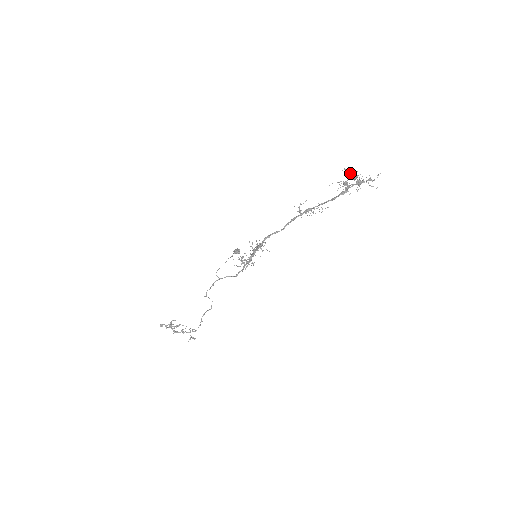
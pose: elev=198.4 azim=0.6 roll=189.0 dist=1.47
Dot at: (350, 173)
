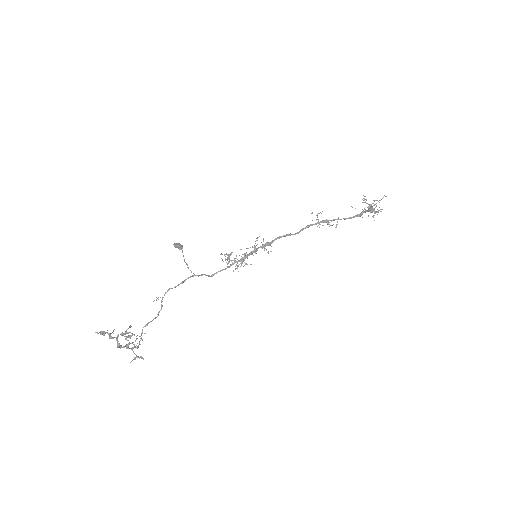
Dot at: (380, 200)
